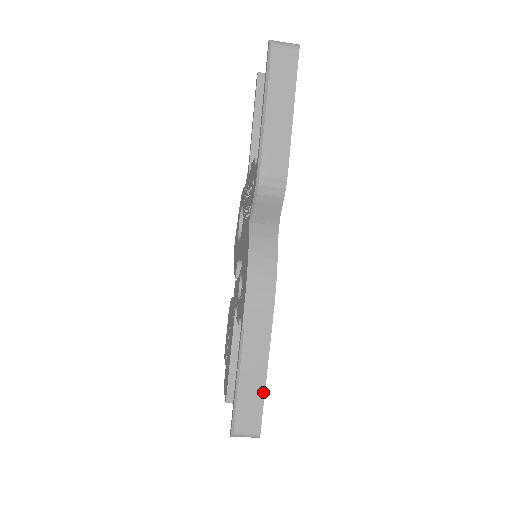
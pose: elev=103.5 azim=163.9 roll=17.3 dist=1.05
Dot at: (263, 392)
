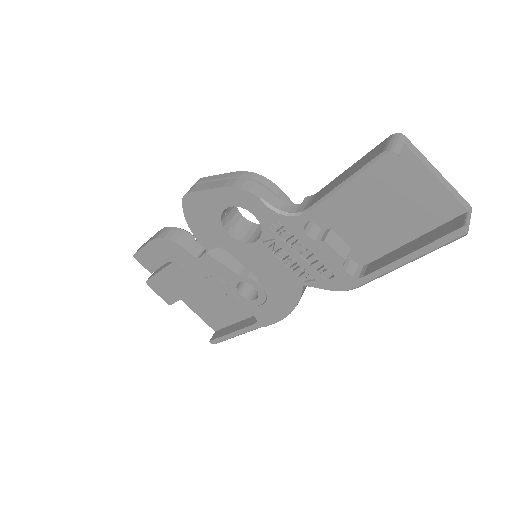
Dot at: occluded
